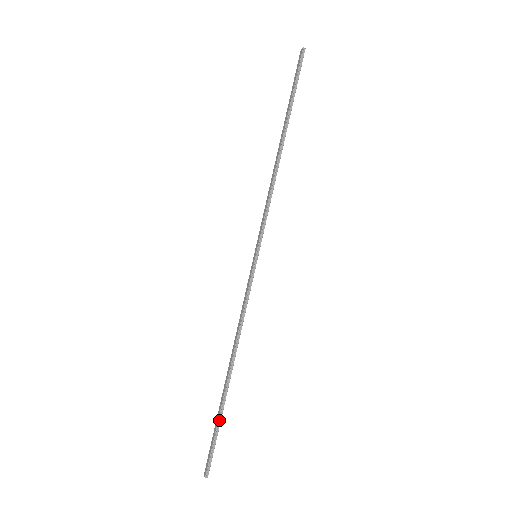
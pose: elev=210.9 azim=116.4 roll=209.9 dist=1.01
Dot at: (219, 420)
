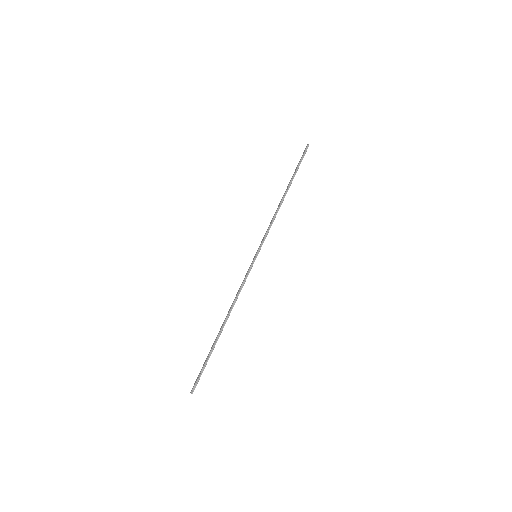
Dot at: (209, 356)
